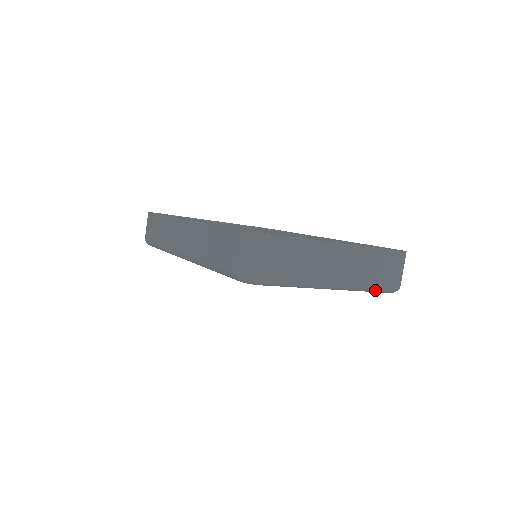
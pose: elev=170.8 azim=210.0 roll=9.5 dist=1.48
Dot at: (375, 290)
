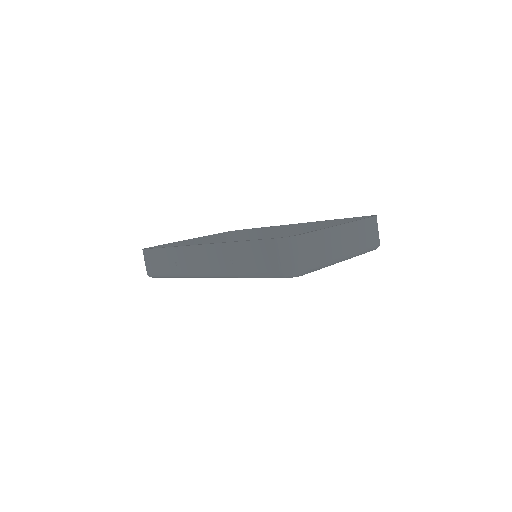
Dot at: (367, 251)
